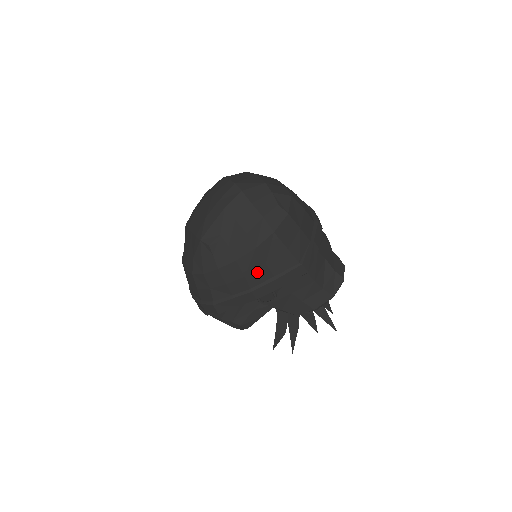
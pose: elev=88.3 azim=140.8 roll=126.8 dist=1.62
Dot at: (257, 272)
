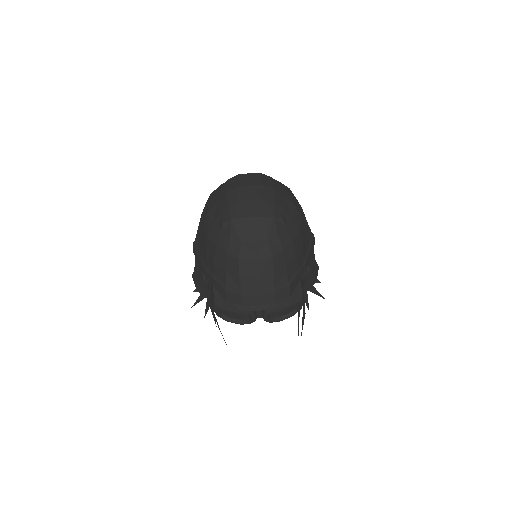
Dot at: (304, 243)
